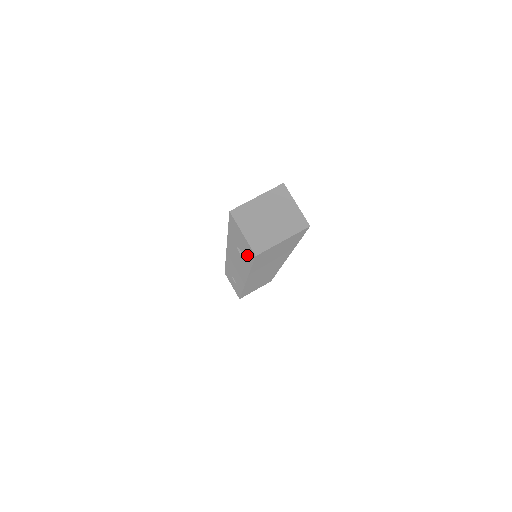
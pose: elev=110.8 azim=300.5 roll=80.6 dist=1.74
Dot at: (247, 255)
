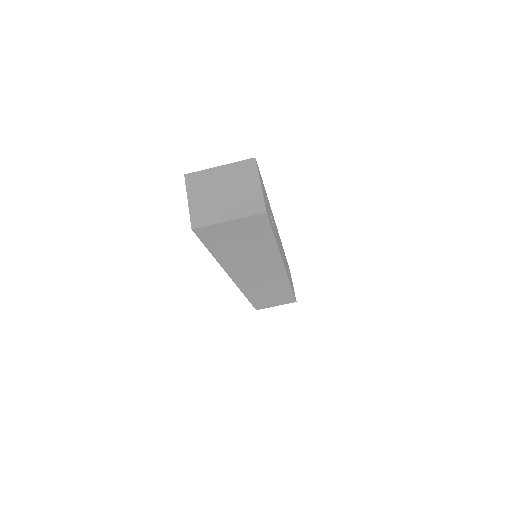
Dot at: occluded
